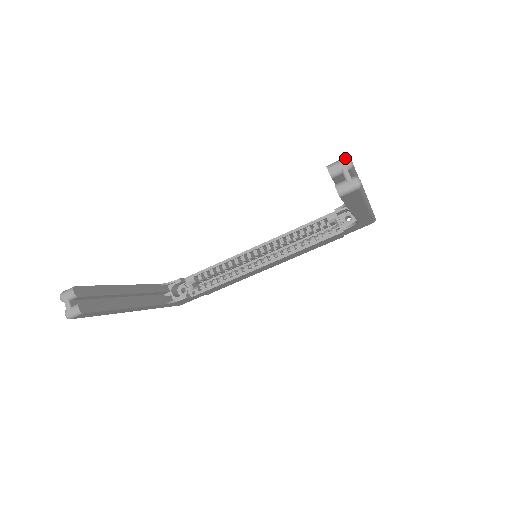
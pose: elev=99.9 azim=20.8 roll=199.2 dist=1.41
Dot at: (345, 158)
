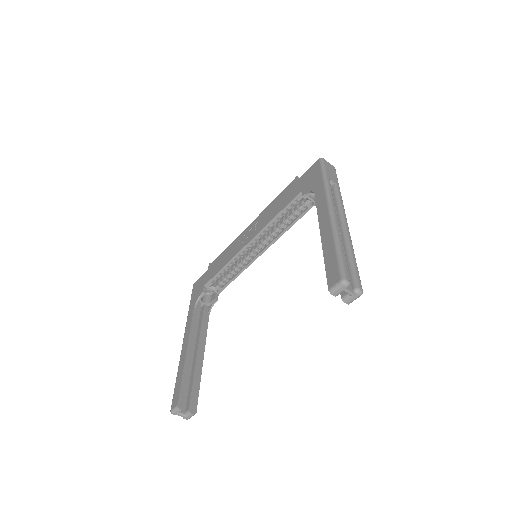
Dot at: (342, 283)
